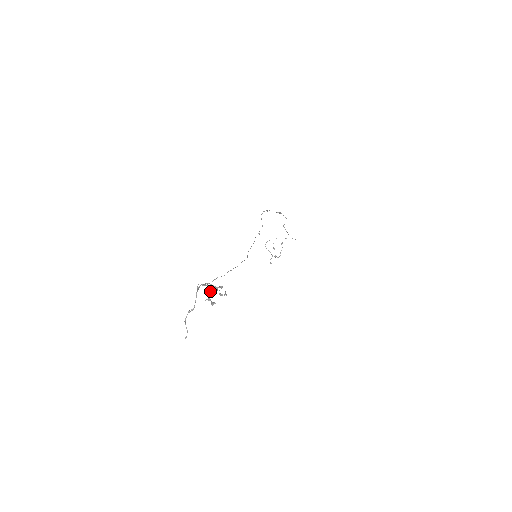
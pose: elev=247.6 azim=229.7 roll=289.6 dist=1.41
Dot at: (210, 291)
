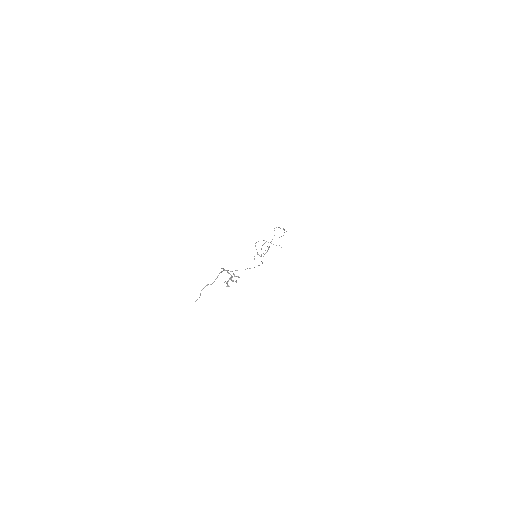
Dot at: (230, 277)
